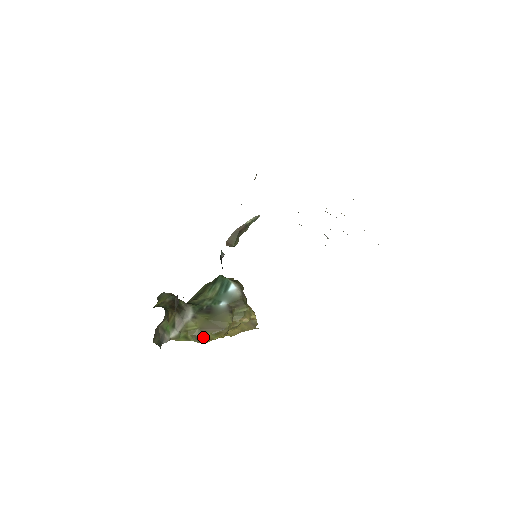
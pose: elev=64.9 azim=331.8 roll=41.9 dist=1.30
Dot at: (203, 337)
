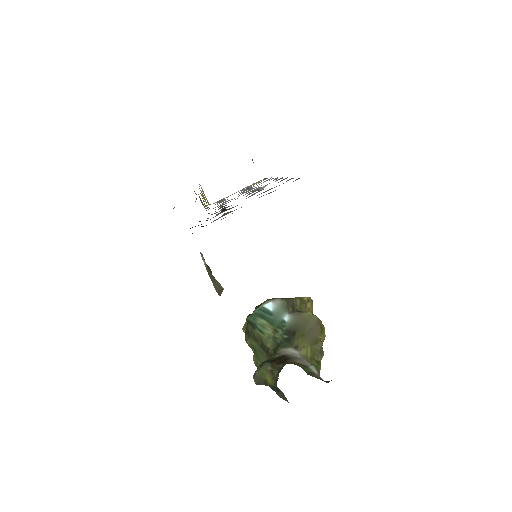
Dot at: (321, 346)
